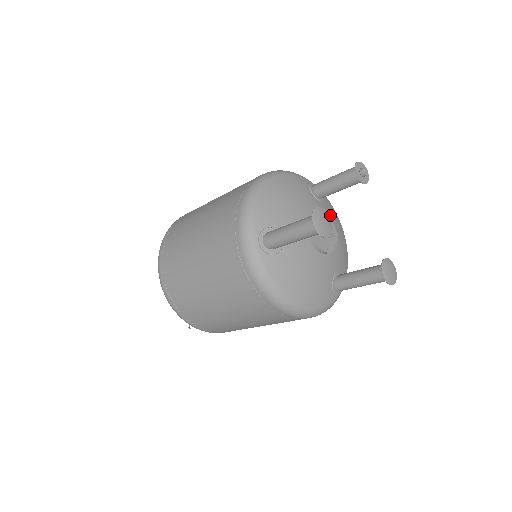
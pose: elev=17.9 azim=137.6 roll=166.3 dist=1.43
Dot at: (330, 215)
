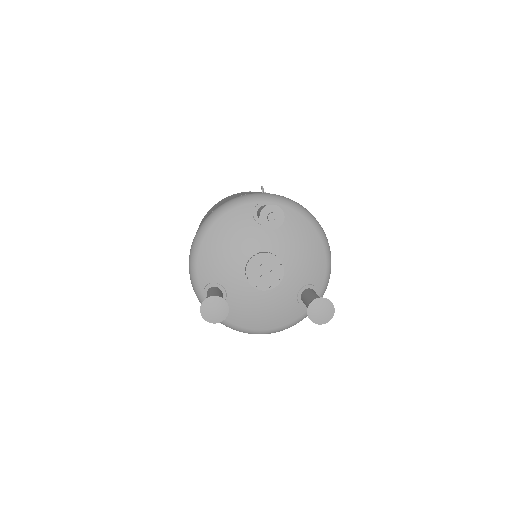
Dot at: (284, 233)
